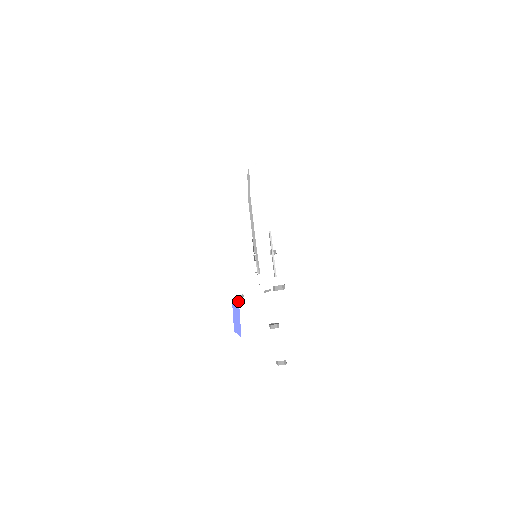
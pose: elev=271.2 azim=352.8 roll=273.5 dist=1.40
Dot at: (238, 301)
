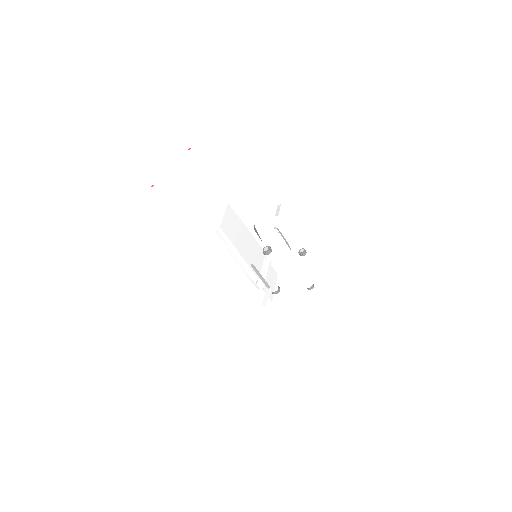
Dot at: occluded
